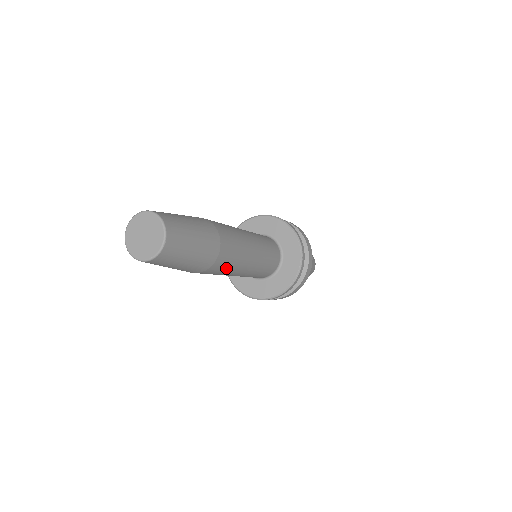
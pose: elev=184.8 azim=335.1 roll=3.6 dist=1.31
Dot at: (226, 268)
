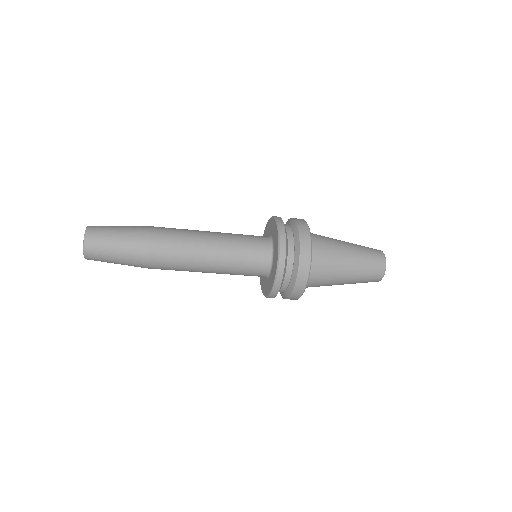
Dot at: occluded
